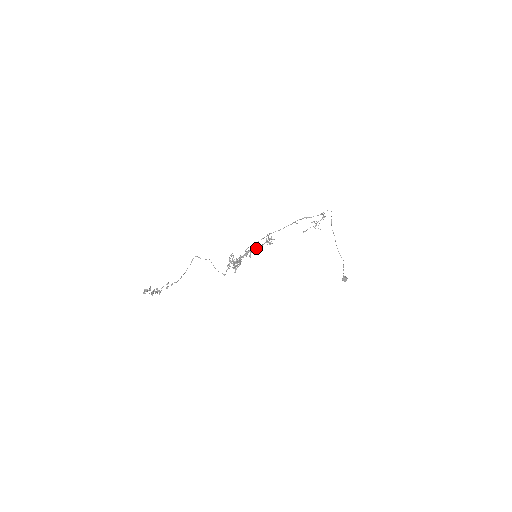
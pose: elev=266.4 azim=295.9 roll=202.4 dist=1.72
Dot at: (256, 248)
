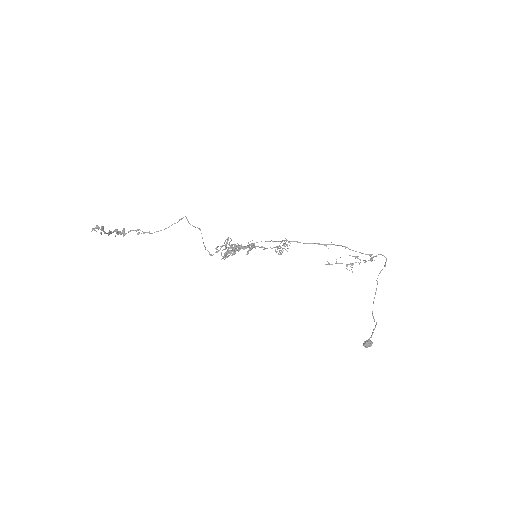
Dot at: (261, 247)
